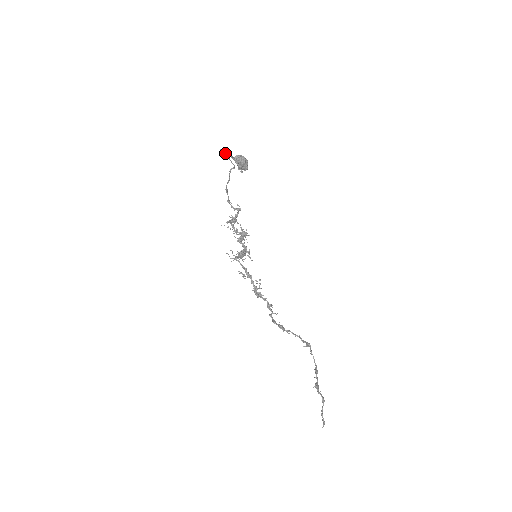
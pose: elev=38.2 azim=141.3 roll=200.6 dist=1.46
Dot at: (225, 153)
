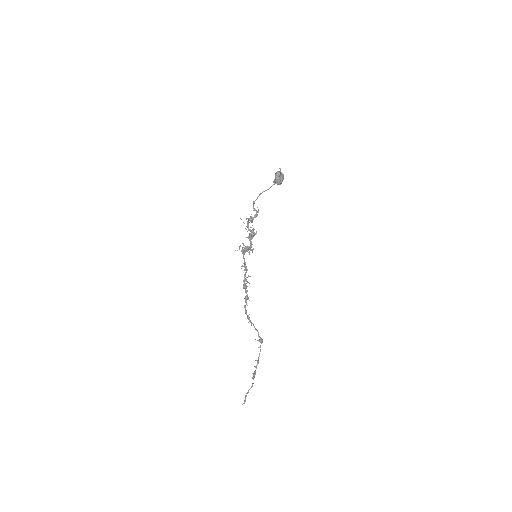
Dot at: (281, 172)
